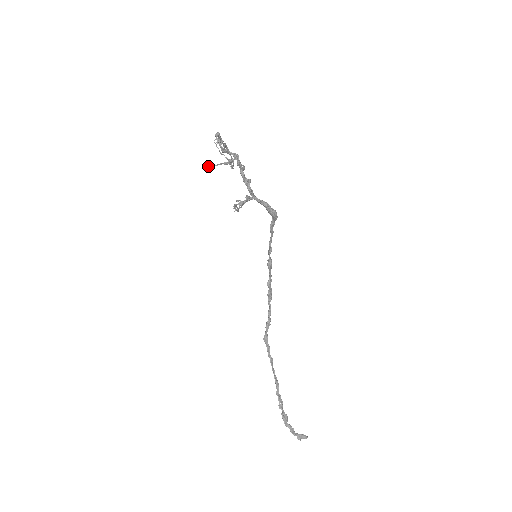
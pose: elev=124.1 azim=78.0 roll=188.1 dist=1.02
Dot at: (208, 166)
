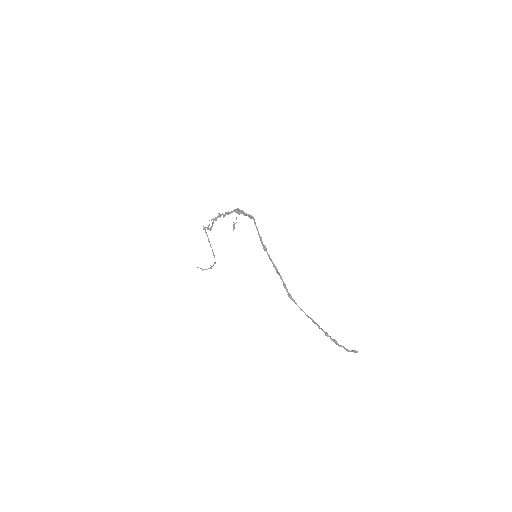
Dot at: (211, 220)
